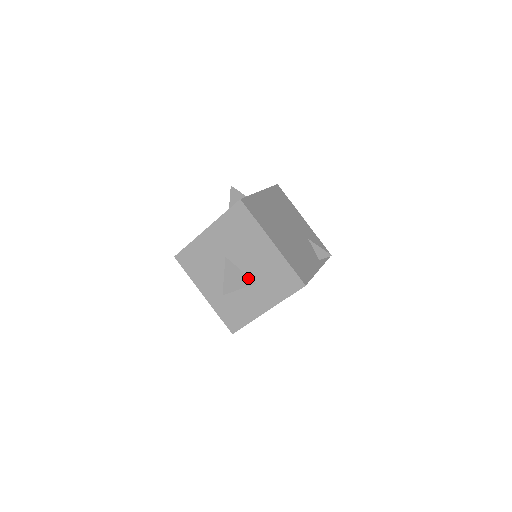
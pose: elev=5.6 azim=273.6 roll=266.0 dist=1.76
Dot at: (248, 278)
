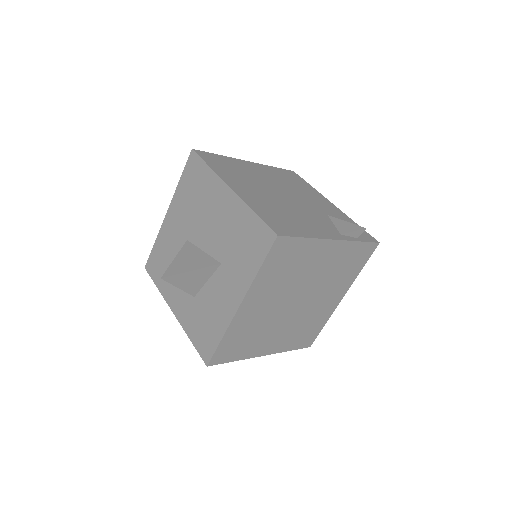
Dot at: (211, 259)
